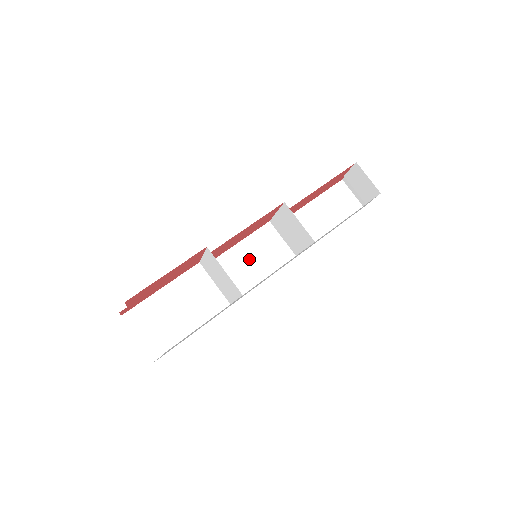
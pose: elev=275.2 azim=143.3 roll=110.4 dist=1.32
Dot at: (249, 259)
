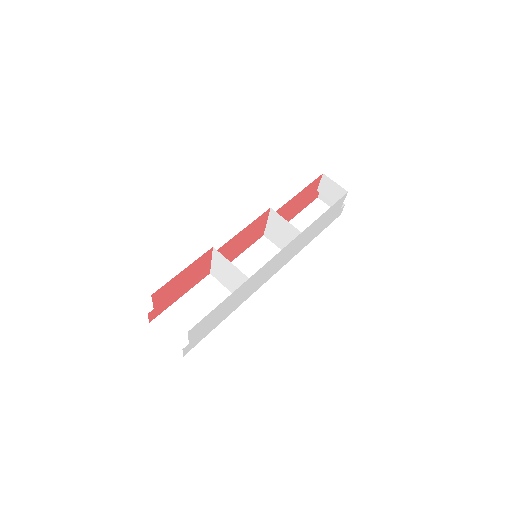
Dot at: (252, 266)
